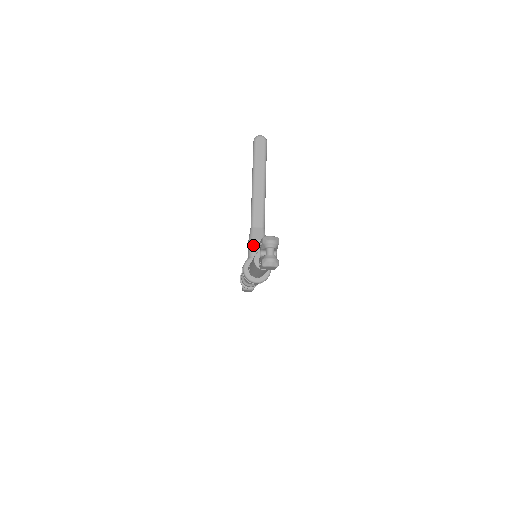
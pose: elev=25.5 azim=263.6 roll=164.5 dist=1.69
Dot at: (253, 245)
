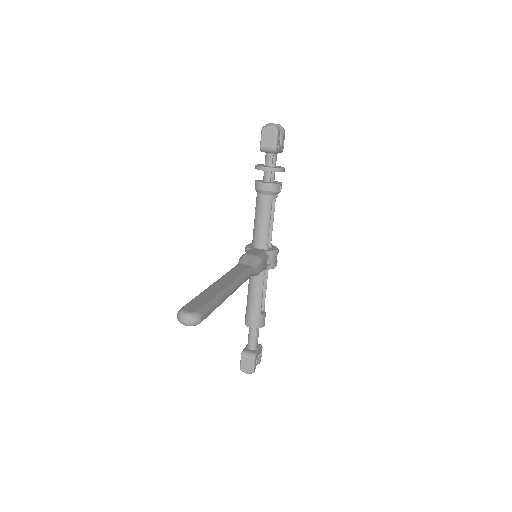
Dot at: occluded
